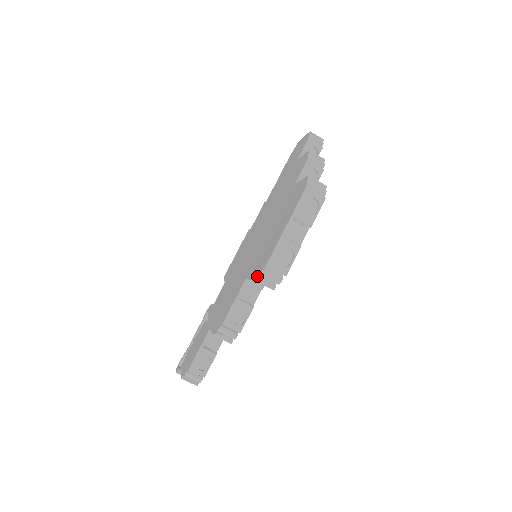
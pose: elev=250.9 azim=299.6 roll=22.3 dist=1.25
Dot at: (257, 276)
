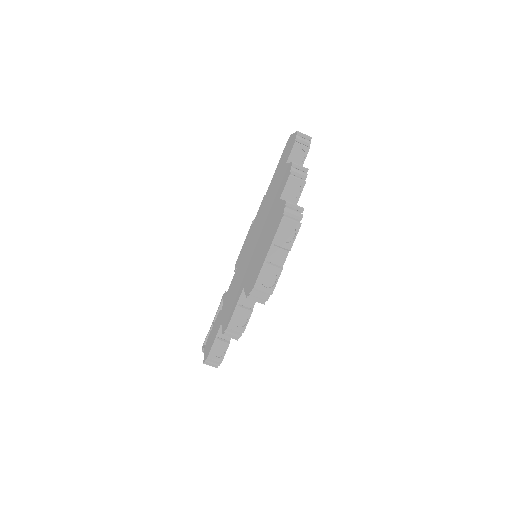
Dot at: (248, 295)
